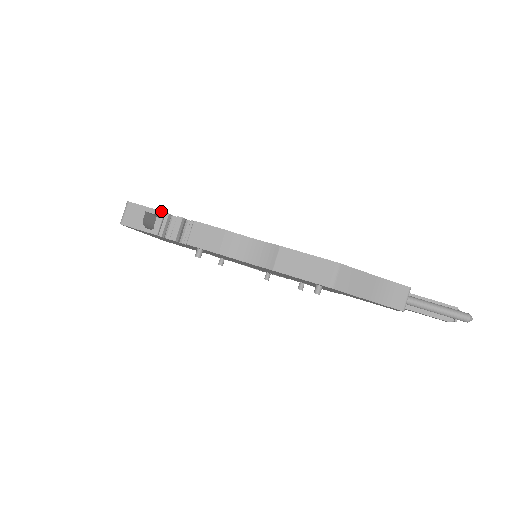
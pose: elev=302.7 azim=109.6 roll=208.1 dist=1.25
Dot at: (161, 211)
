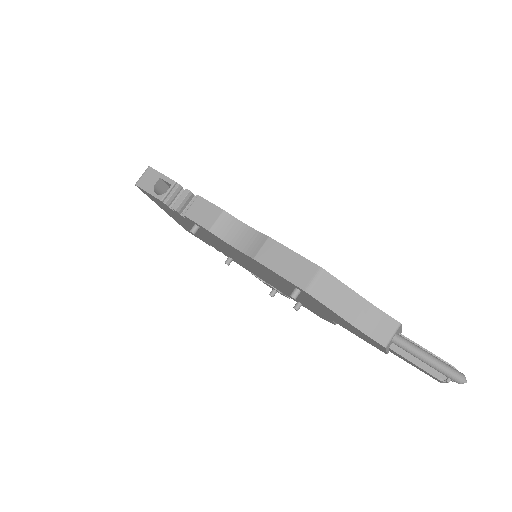
Dot at: (173, 180)
